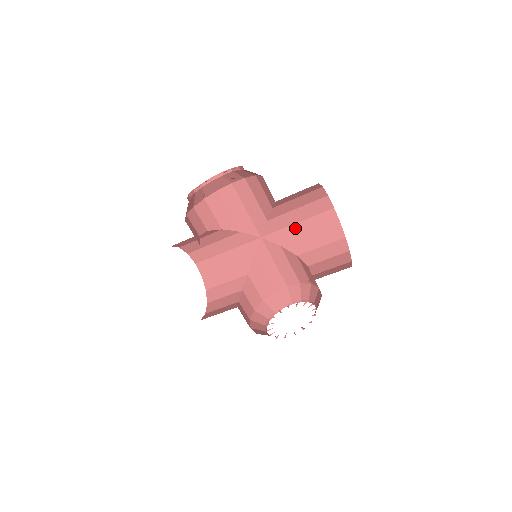
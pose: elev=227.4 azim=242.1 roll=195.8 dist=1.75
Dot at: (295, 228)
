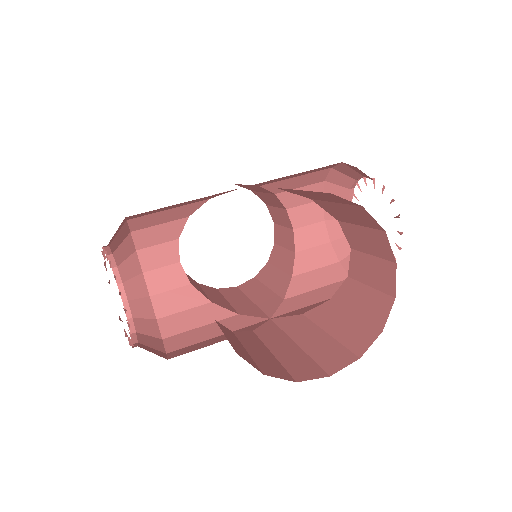
Dot at: occluded
